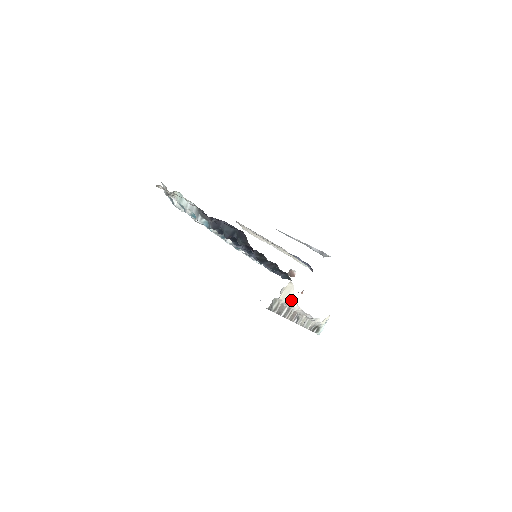
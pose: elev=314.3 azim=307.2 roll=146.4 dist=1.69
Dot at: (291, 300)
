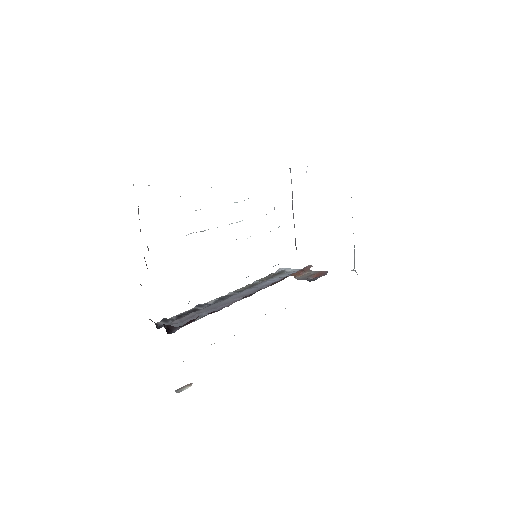
Dot at: occluded
